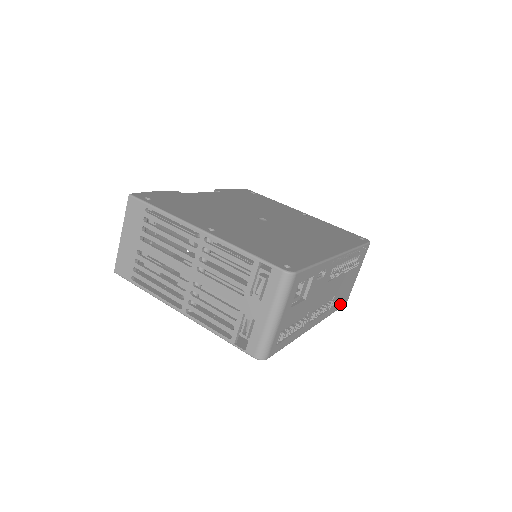
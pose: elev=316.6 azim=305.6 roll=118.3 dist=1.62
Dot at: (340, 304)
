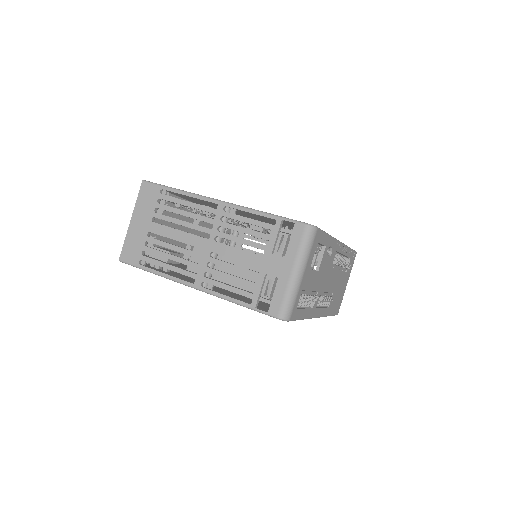
Dot at: (334, 310)
